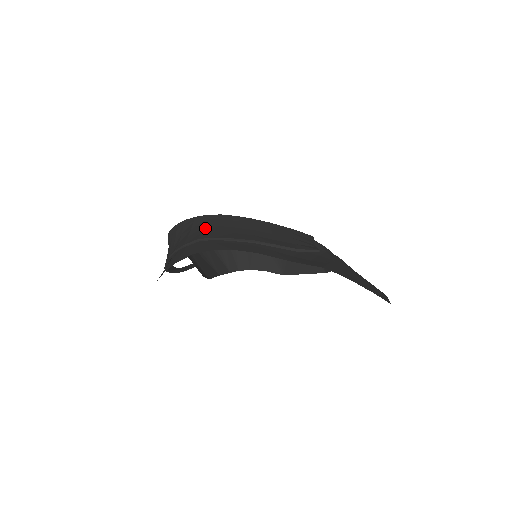
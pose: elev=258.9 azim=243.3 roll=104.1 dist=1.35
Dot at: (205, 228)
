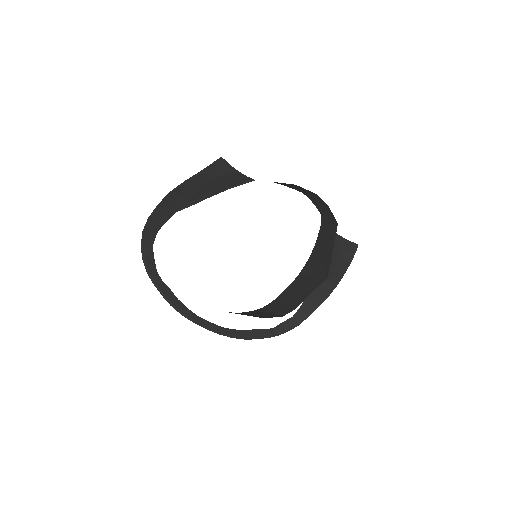
Dot at: (158, 230)
